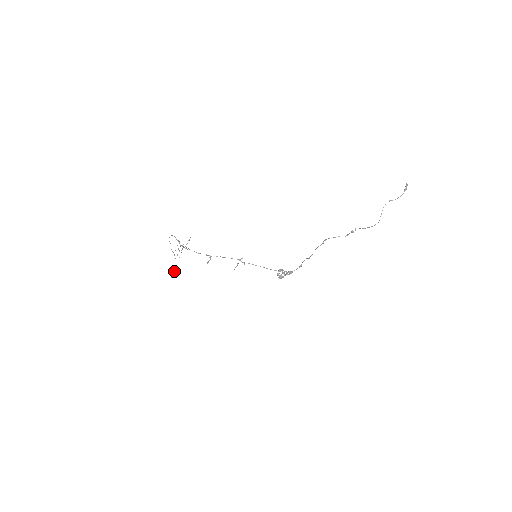
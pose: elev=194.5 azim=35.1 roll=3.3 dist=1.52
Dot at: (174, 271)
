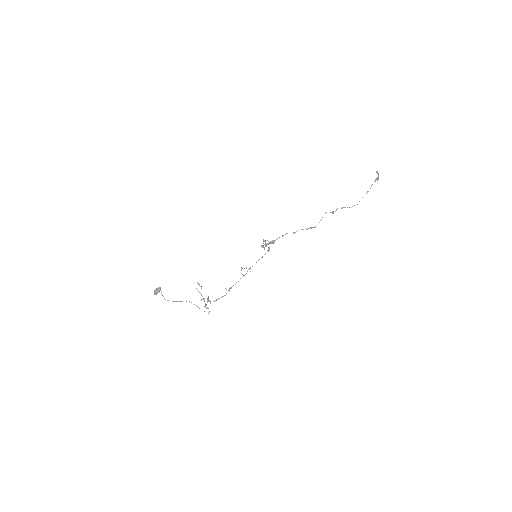
Dot at: (180, 301)
